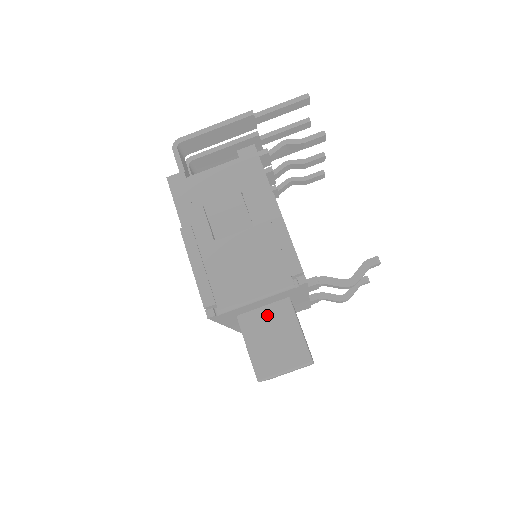
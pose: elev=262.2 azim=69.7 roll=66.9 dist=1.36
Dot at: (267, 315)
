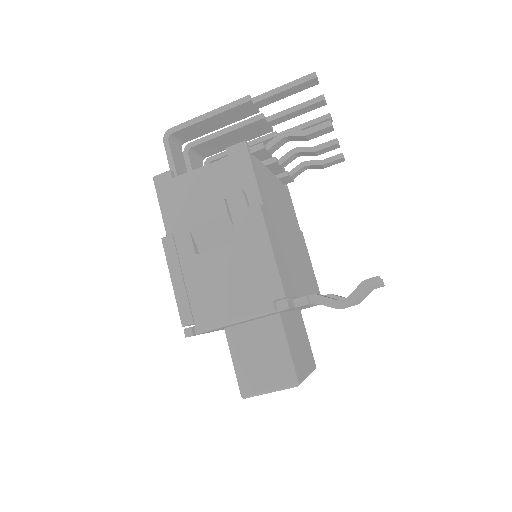
Dot at: (254, 330)
